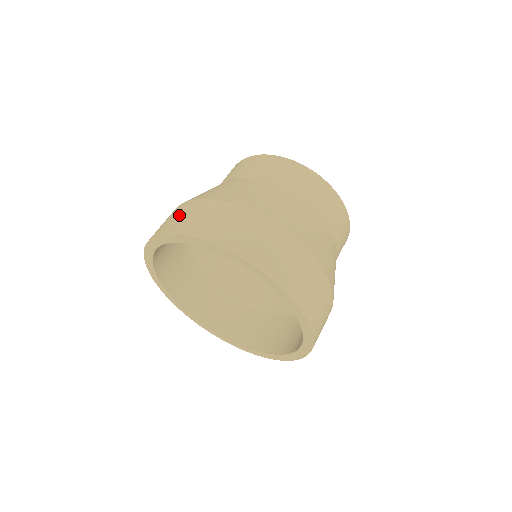
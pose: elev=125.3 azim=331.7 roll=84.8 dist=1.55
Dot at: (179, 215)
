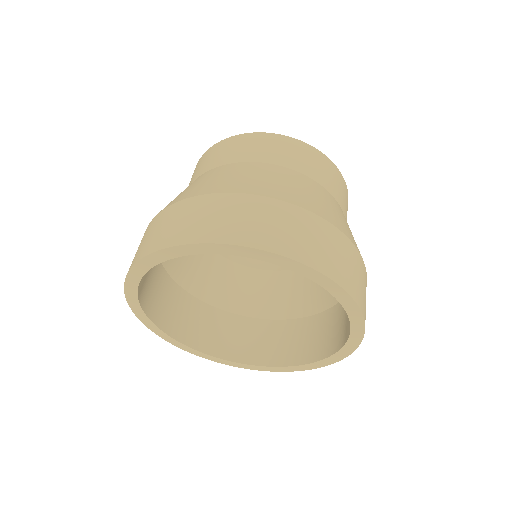
Dot at: occluded
